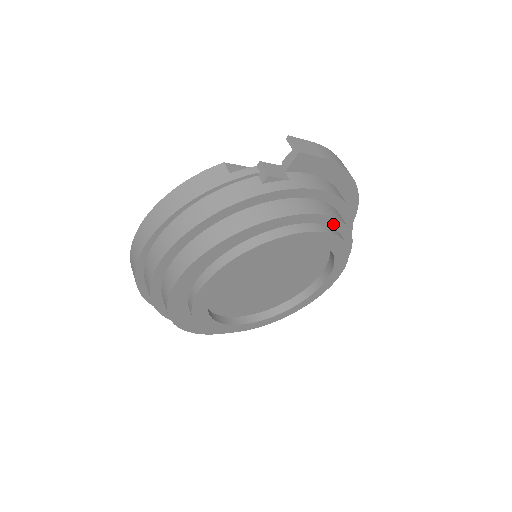
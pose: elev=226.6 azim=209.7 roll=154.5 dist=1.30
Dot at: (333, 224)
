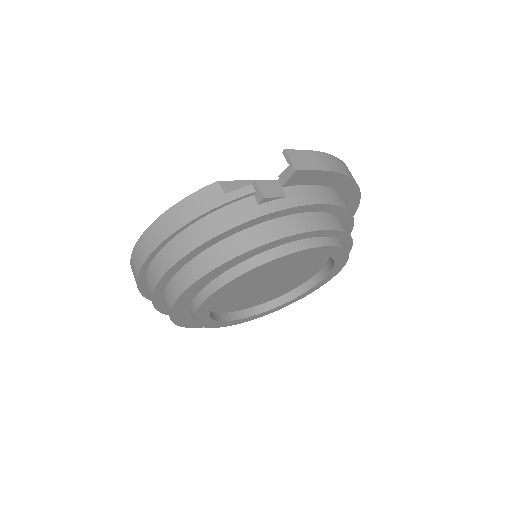
Dot at: (332, 234)
